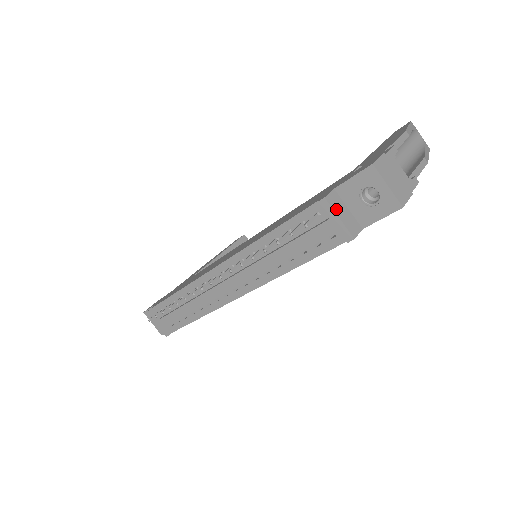
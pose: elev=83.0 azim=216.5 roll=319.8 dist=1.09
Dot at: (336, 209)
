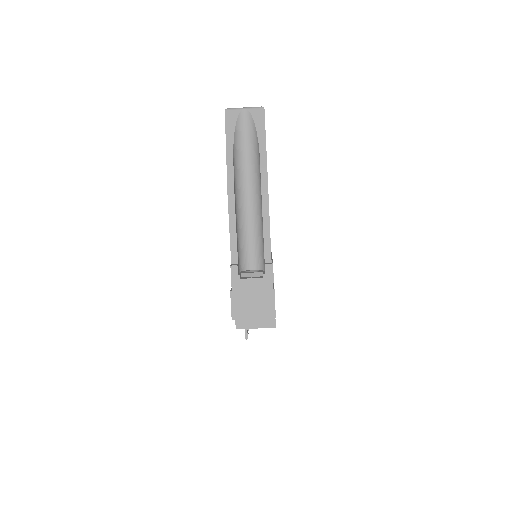
Dot at: (248, 325)
